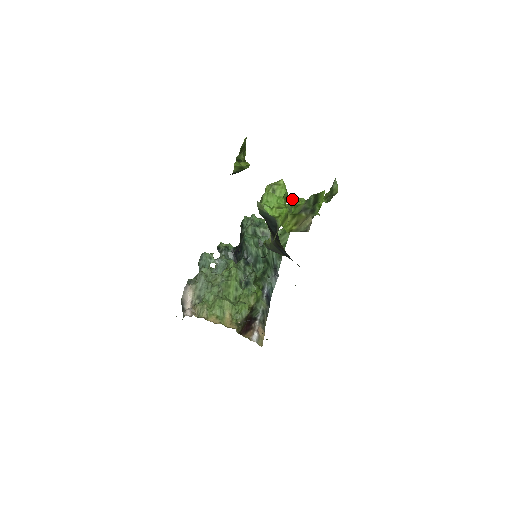
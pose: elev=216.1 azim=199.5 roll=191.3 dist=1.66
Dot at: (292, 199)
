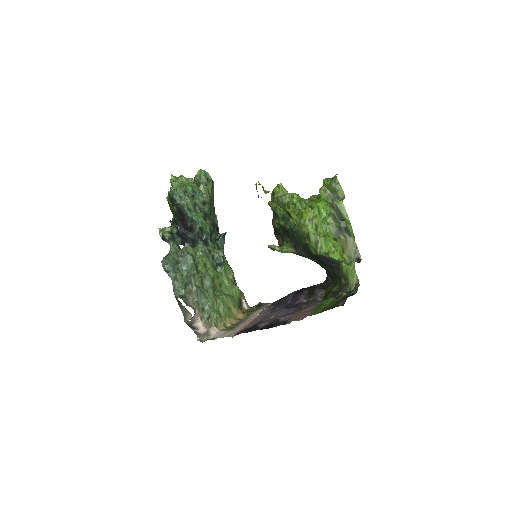
Dot at: (300, 207)
